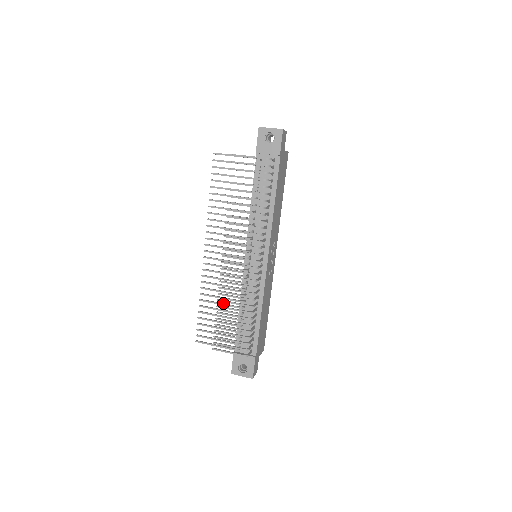
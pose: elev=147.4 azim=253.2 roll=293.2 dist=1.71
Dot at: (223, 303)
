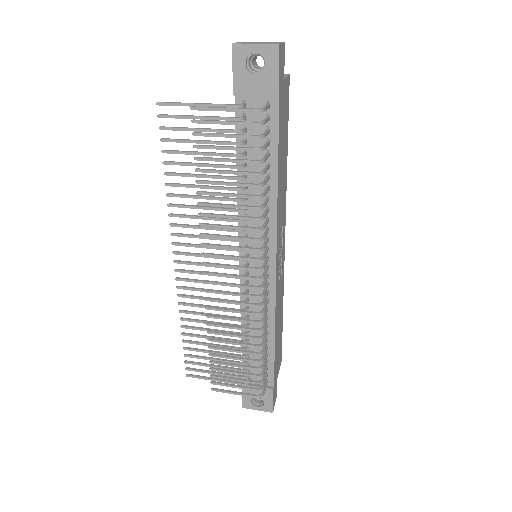
Dot at: (216, 329)
